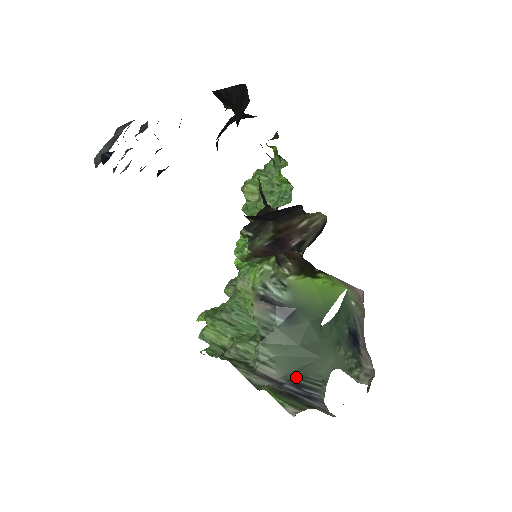
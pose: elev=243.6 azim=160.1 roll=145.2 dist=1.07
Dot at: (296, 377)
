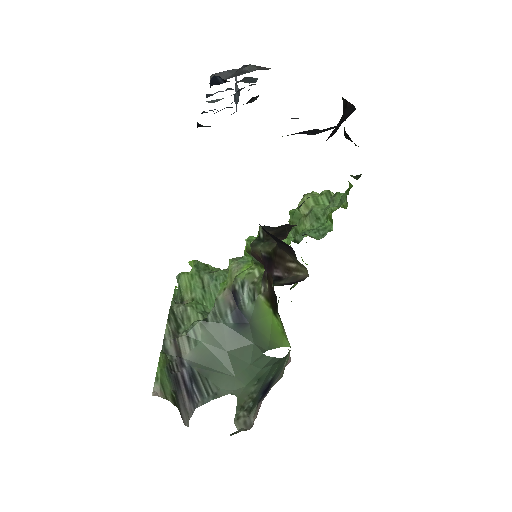
Dot at: (199, 371)
